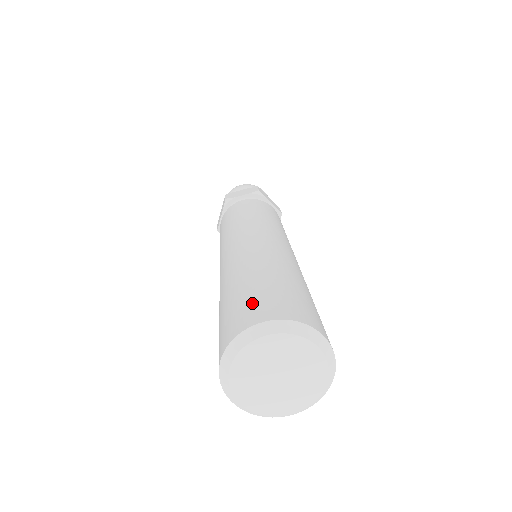
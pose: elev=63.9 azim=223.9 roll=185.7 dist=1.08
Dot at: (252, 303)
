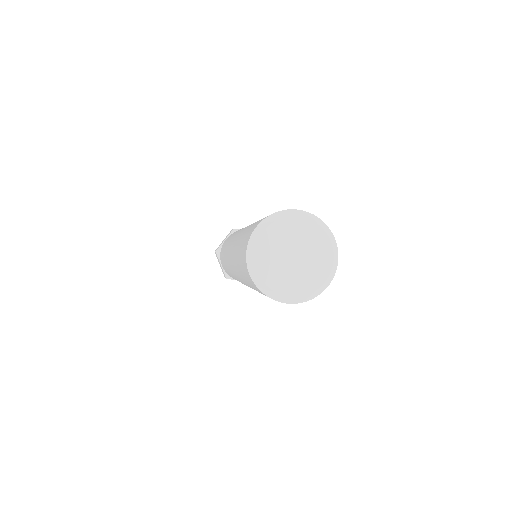
Dot at: (247, 234)
